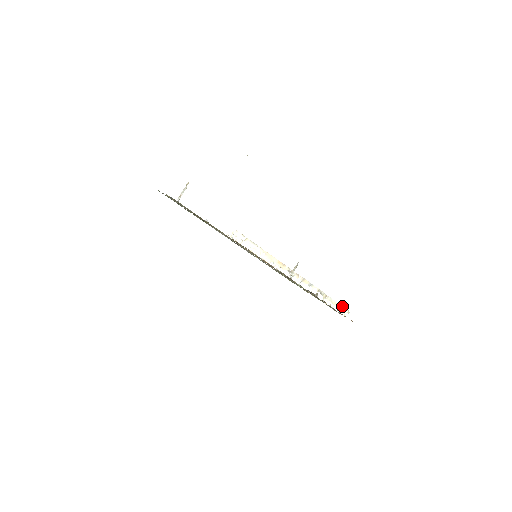
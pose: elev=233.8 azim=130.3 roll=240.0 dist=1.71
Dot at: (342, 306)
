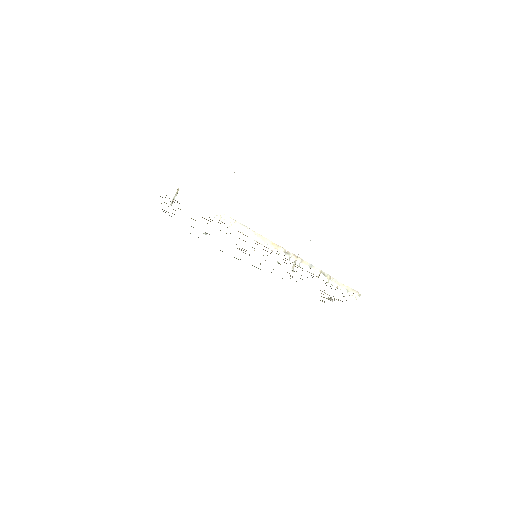
Dot at: (350, 288)
